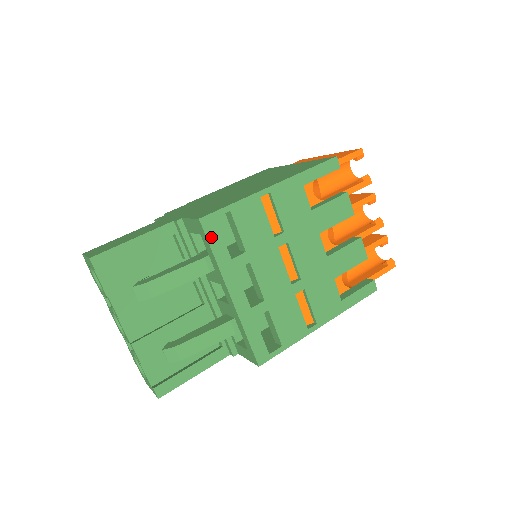
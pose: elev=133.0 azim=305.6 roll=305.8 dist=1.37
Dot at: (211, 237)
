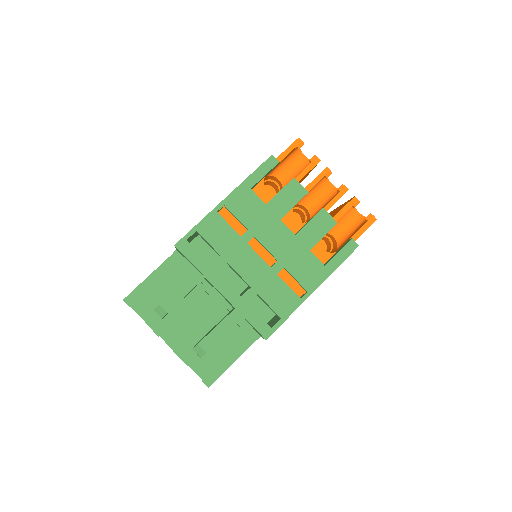
Dot at: (188, 255)
